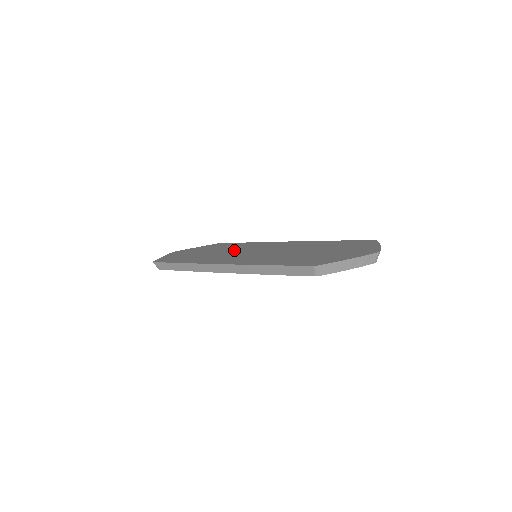
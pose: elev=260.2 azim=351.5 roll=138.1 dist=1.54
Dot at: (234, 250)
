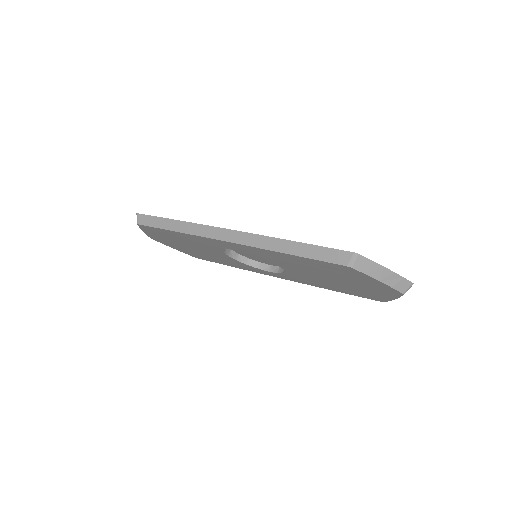
Dot at: occluded
